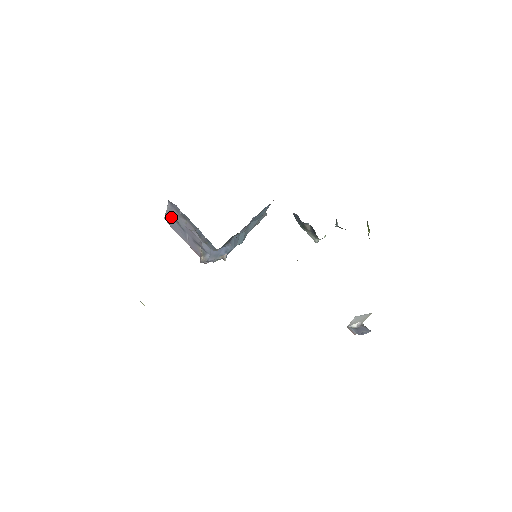
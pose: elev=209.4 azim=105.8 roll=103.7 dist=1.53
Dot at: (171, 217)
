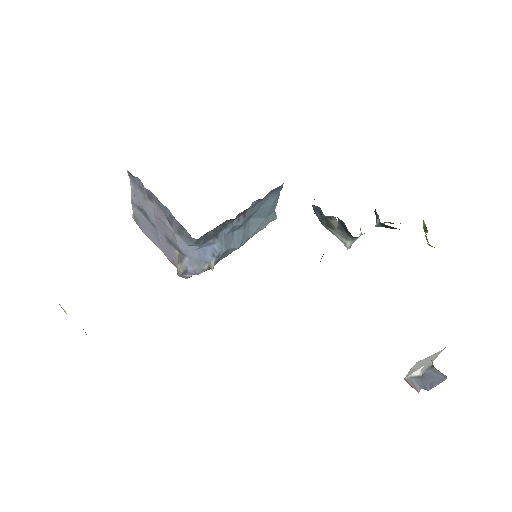
Dot at: (138, 210)
